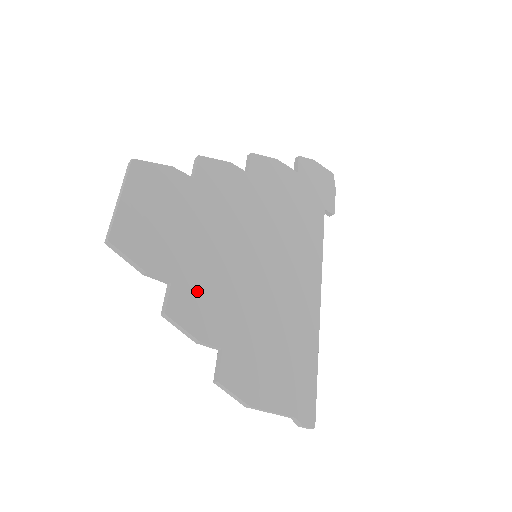
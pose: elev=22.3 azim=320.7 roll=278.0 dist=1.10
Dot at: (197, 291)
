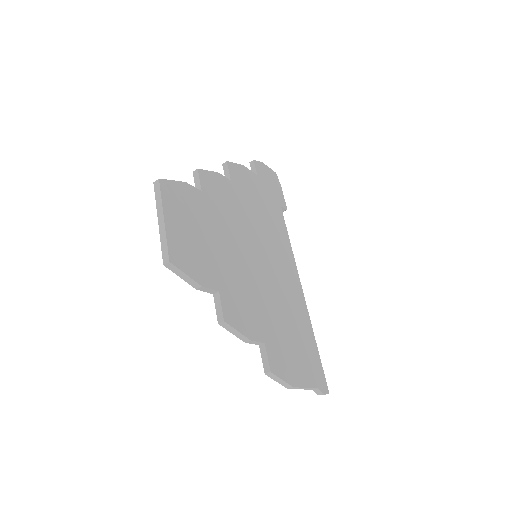
Dot at: (236, 296)
